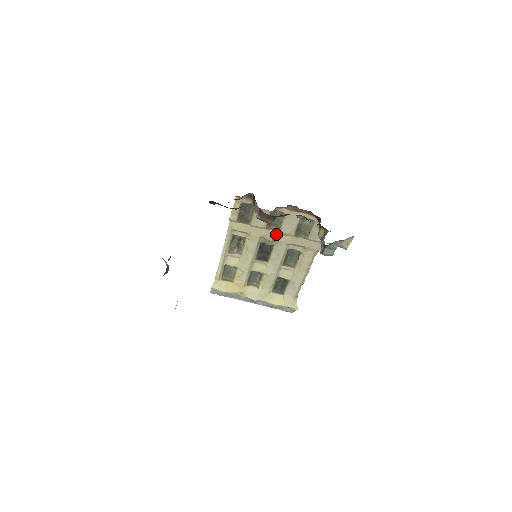
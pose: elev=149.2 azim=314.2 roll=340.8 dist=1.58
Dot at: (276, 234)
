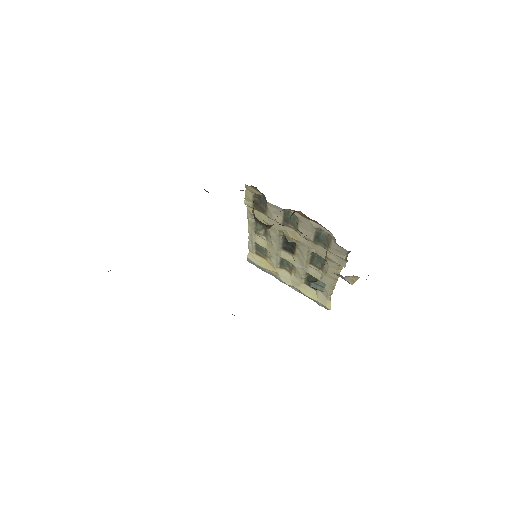
Dot at: (294, 233)
